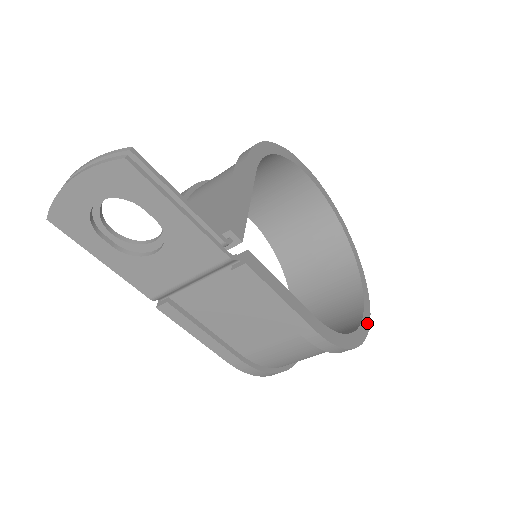
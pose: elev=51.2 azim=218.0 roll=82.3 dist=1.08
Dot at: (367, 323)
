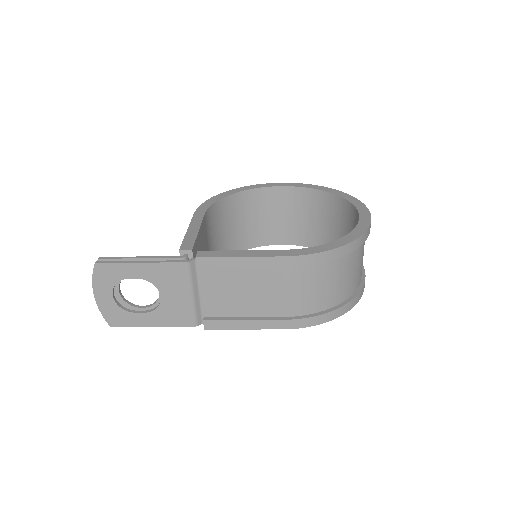
Dot at: (365, 225)
